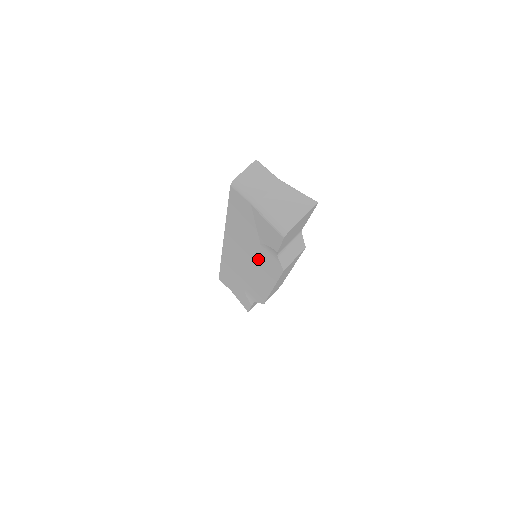
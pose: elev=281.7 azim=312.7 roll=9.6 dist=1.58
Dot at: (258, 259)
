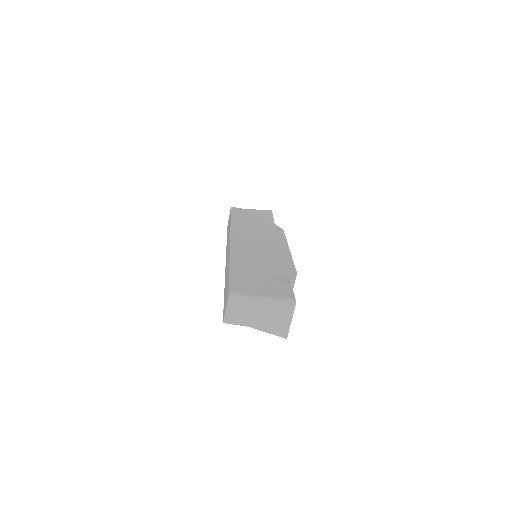
Dot at: occluded
